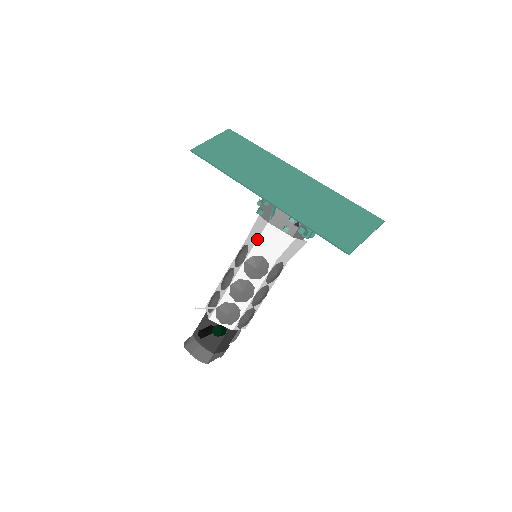
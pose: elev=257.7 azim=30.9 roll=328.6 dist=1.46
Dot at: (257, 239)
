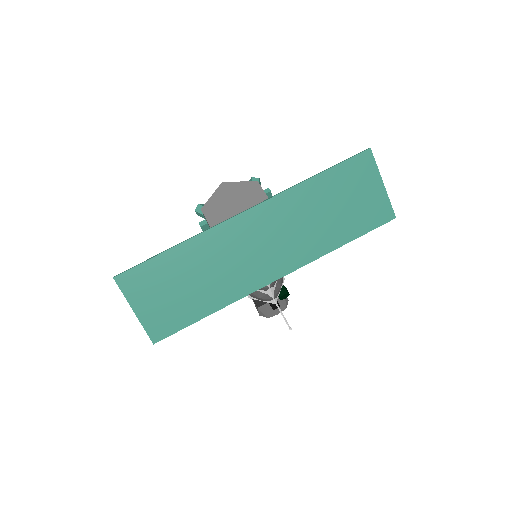
Dot at: occluded
